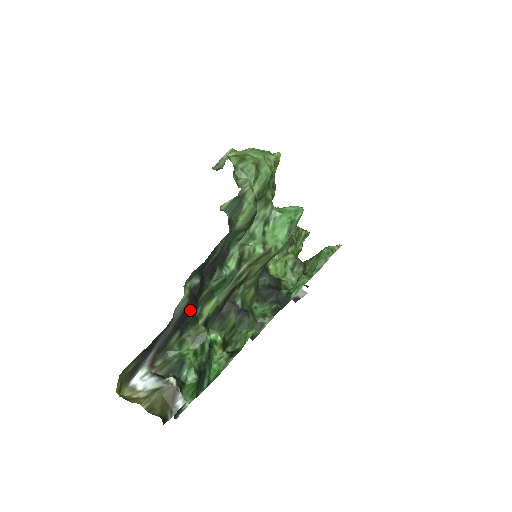
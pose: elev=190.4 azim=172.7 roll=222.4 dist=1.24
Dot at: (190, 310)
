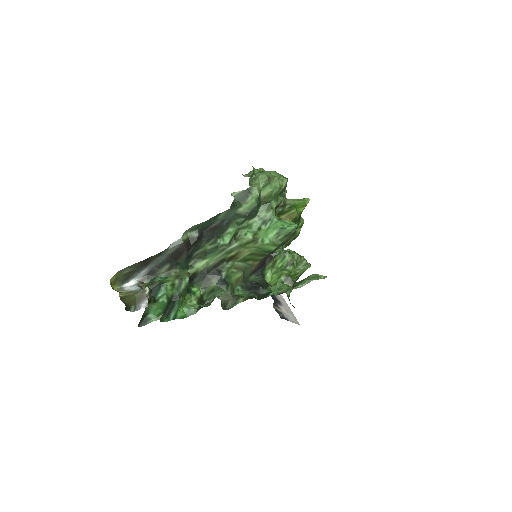
Dot at: (182, 252)
